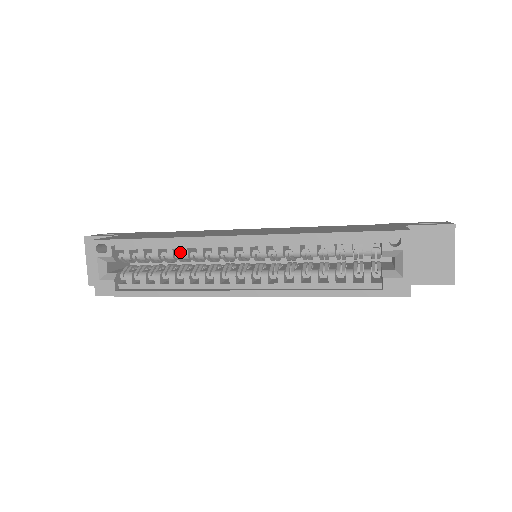
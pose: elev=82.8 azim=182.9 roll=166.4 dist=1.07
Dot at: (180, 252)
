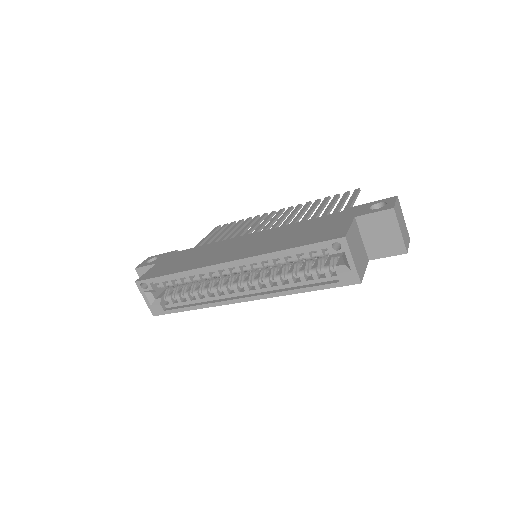
Dot at: (195, 277)
